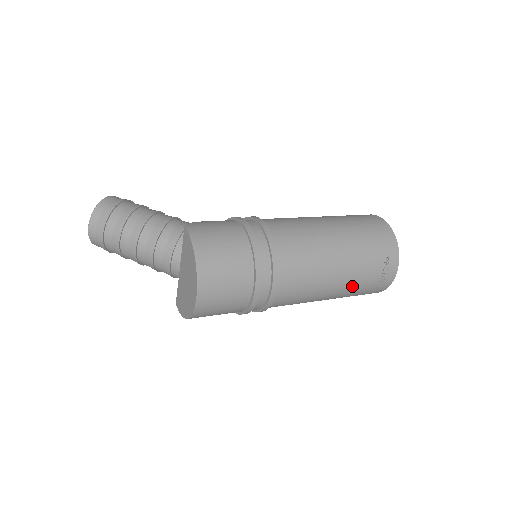
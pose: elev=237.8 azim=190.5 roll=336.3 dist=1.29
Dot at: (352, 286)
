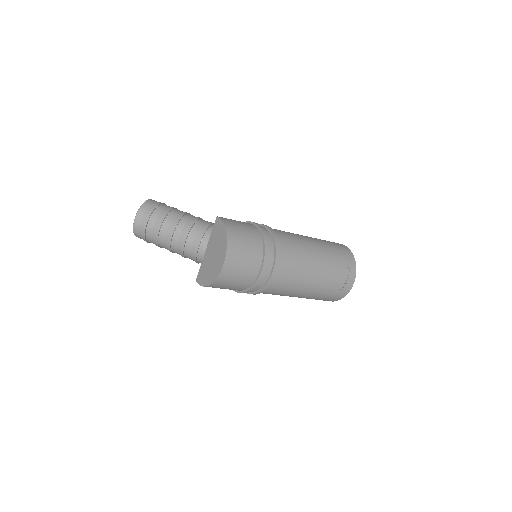
Dot at: (324, 284)
